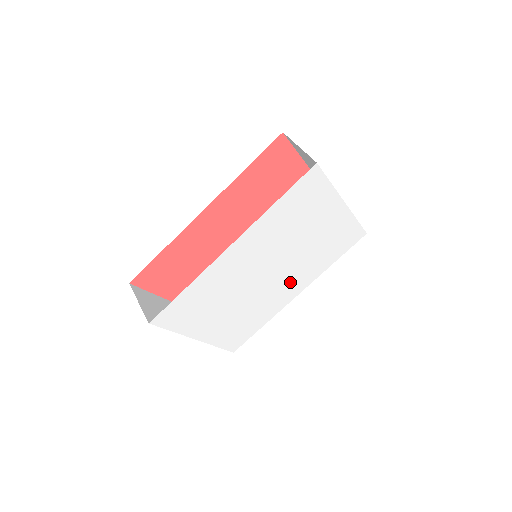
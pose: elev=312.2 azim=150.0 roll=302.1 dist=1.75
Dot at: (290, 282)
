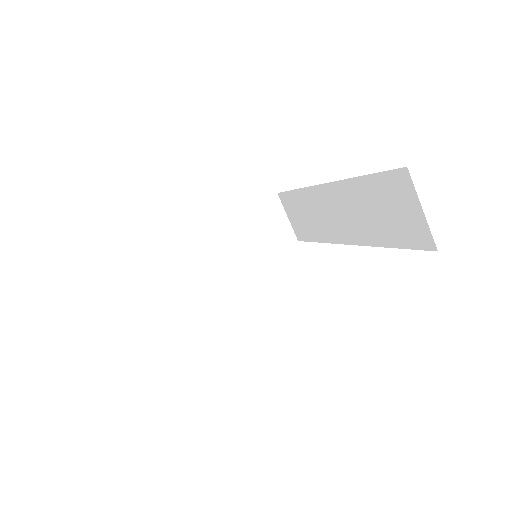
Dot at: occluded
